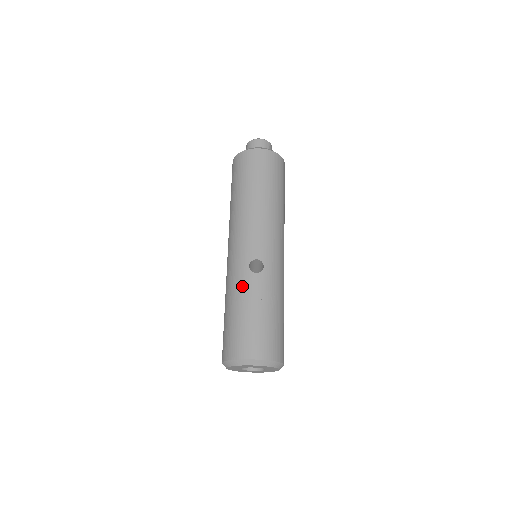
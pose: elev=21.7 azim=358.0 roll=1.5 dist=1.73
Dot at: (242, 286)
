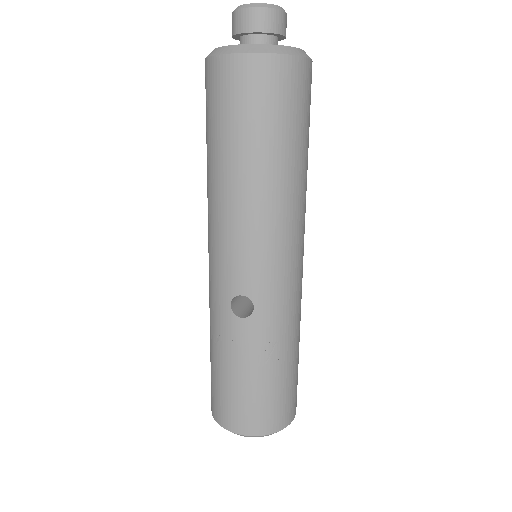
Dot at: (222, 333)
